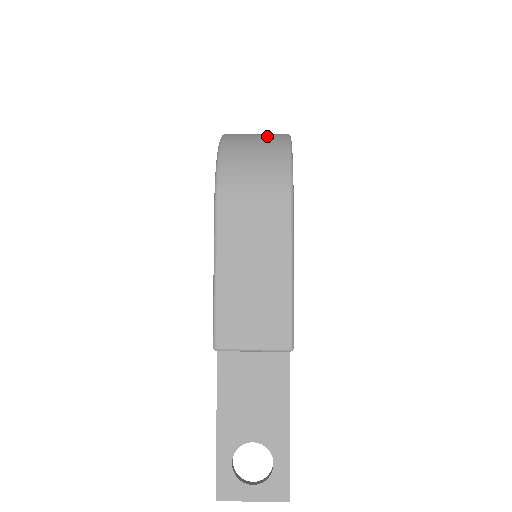
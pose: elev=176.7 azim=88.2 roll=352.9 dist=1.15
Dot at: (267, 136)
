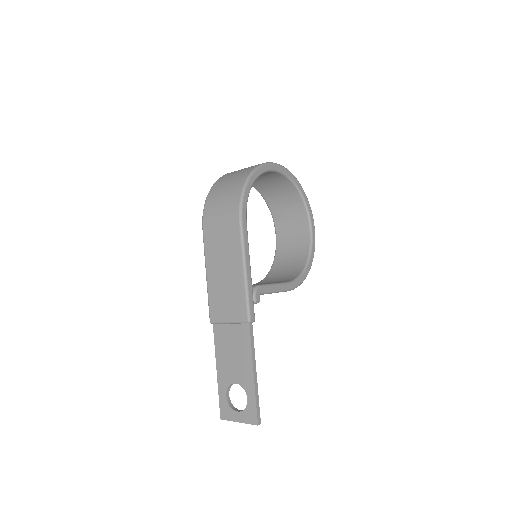
Dot at: (243, 171)
